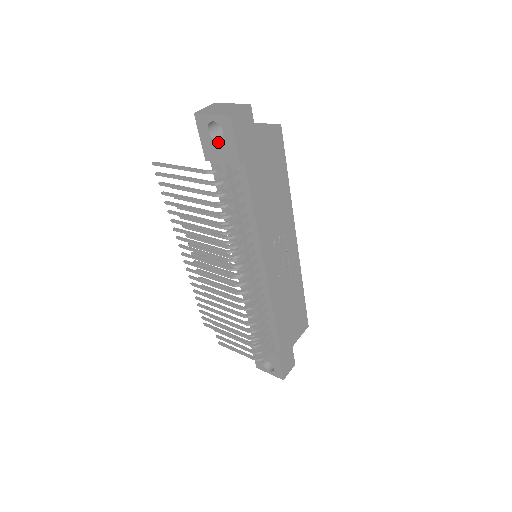
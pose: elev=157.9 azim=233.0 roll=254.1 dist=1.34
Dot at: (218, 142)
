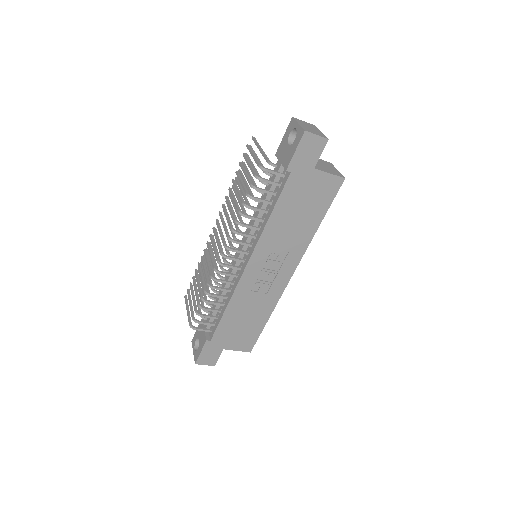
Dot at: (288, 145)
